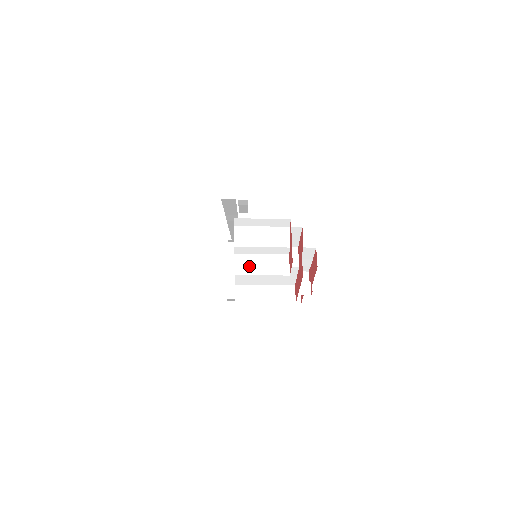
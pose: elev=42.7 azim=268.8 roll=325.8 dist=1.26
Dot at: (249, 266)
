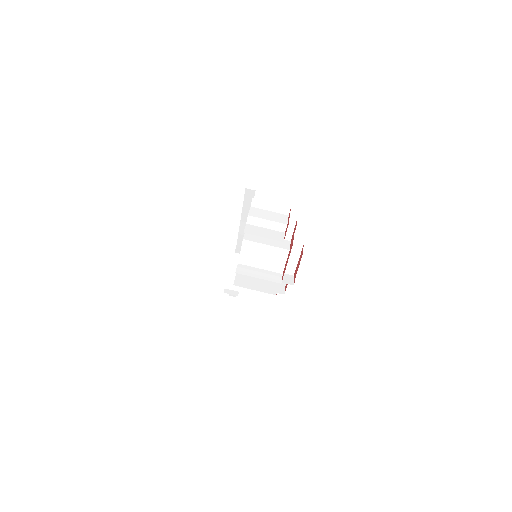
Dot at: (256, 231)
